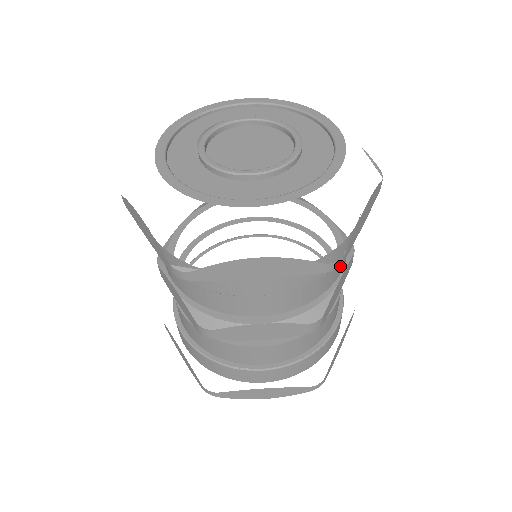
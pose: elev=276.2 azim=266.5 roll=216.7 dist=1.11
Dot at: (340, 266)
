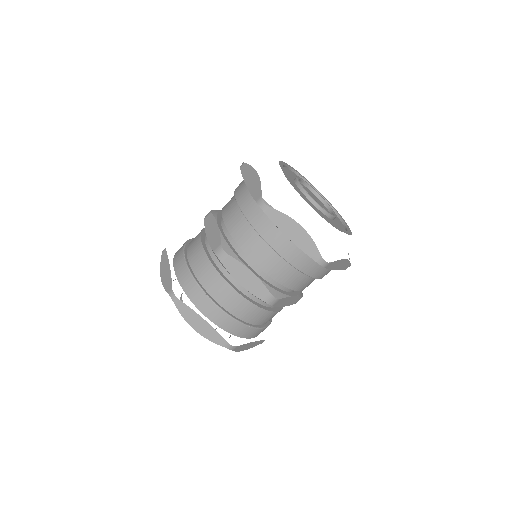
Dot at: (304, 285)
